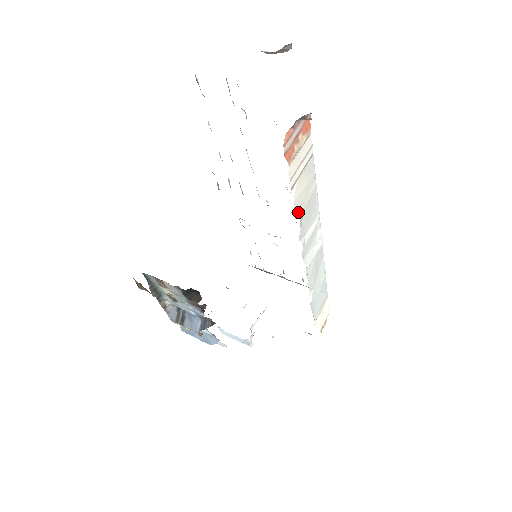
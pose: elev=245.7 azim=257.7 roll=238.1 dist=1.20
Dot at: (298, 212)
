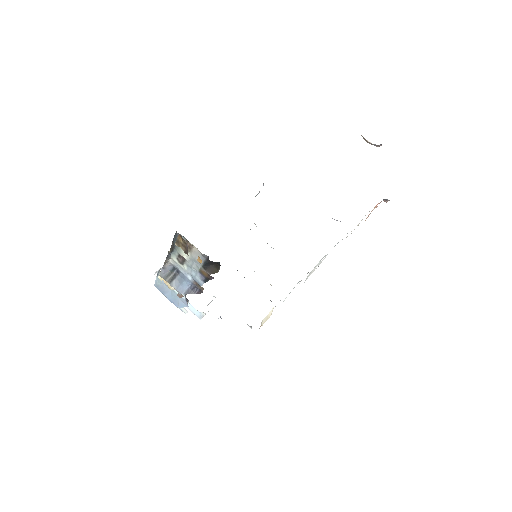
Dot at: occluded
